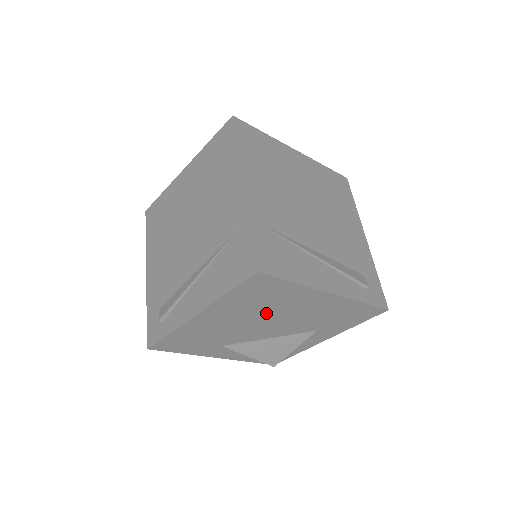
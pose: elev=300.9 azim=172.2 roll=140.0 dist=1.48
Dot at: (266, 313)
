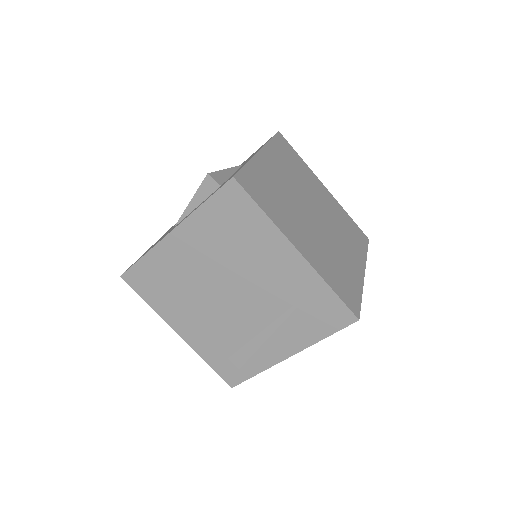
Dot at: occluded
